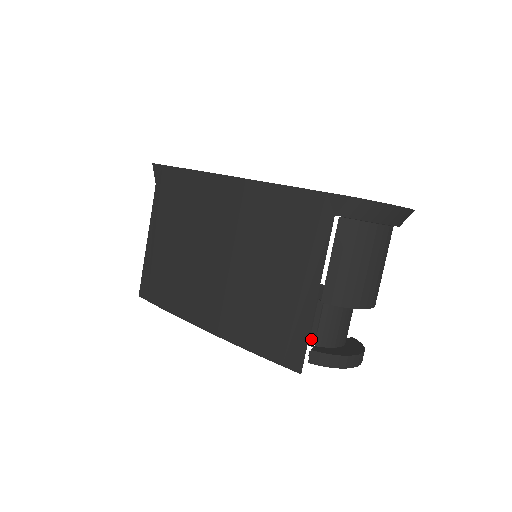
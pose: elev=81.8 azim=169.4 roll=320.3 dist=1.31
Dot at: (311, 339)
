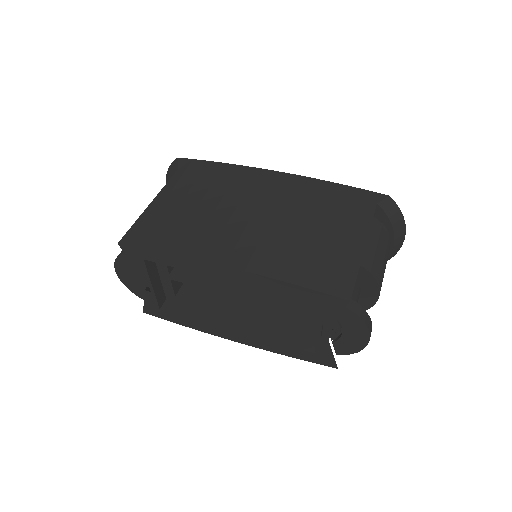
Dot at: occluded
